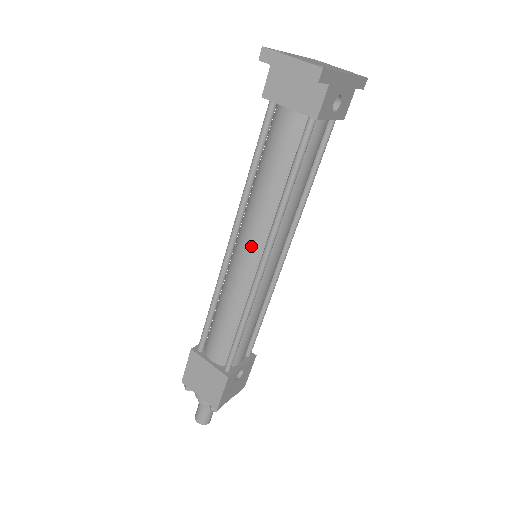
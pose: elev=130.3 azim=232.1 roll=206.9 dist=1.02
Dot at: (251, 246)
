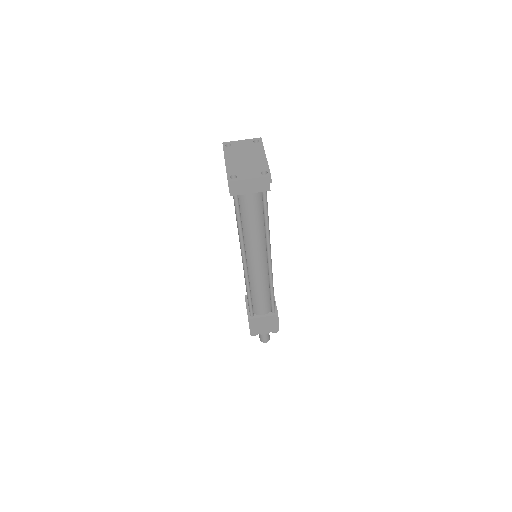
Dot at: (259, 257)
